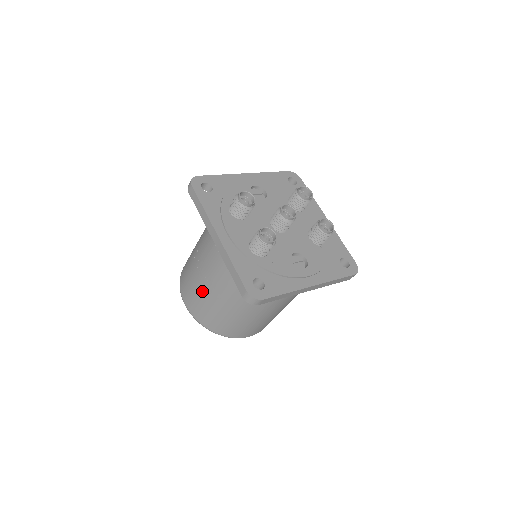
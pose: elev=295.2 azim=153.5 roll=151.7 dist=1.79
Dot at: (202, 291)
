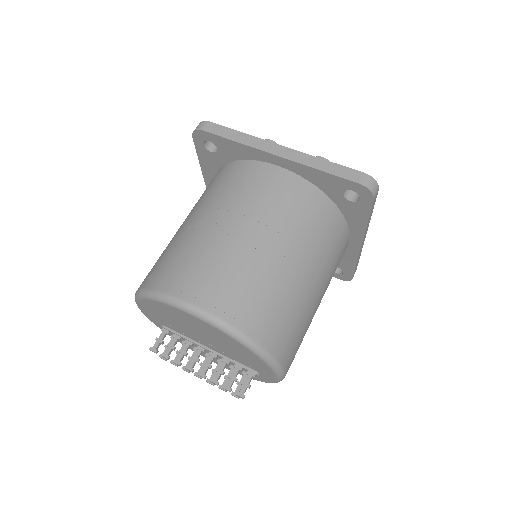
Dot at: (244, 255)
